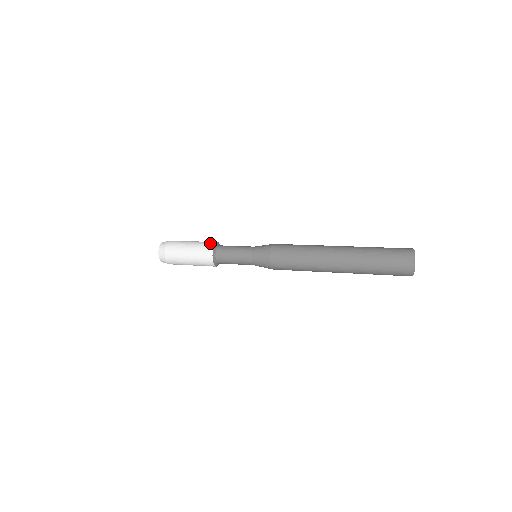
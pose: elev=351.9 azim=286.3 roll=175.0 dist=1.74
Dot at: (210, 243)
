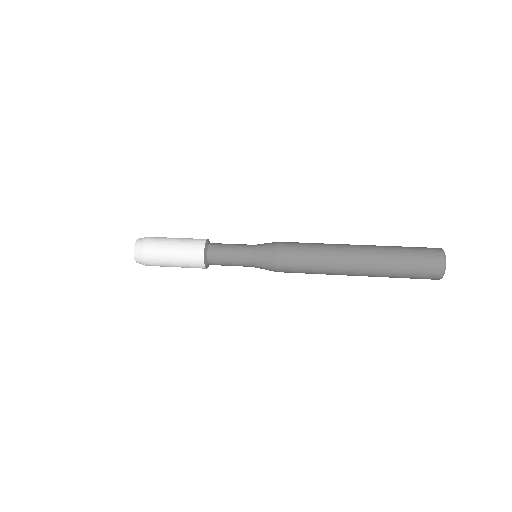
Dot at: (200, 241)
